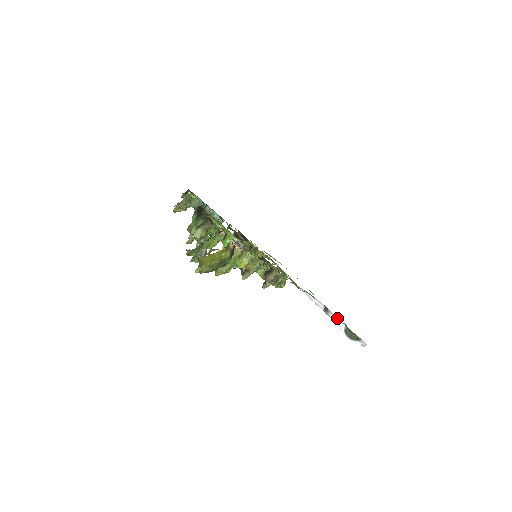
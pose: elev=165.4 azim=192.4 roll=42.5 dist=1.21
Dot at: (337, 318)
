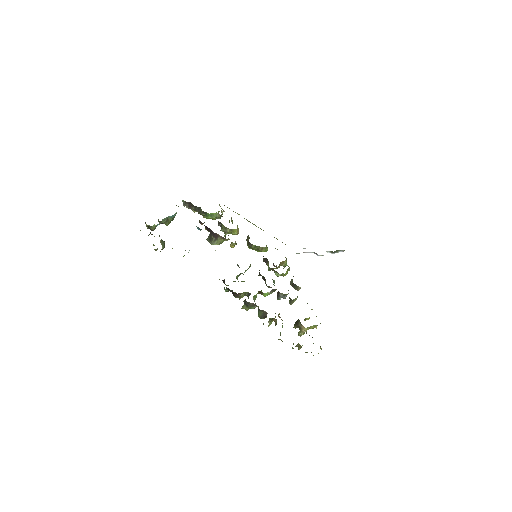
Dot at: occluded
